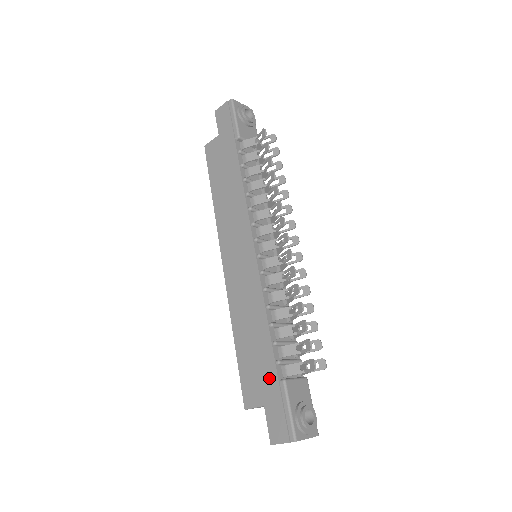
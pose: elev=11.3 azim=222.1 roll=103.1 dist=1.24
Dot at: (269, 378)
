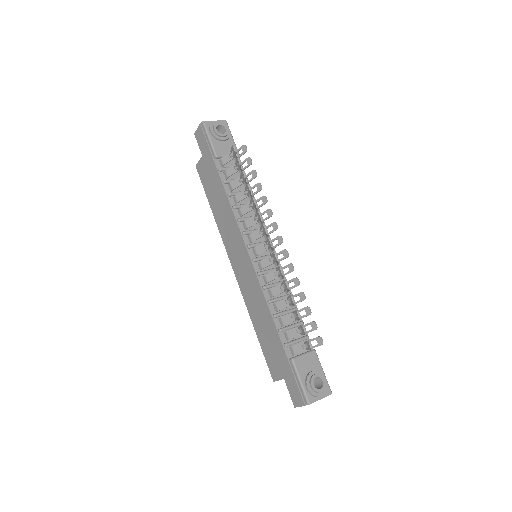
Dot at: (282, 358)
